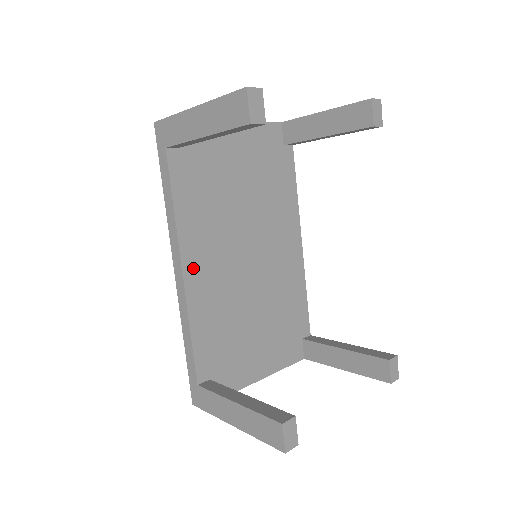
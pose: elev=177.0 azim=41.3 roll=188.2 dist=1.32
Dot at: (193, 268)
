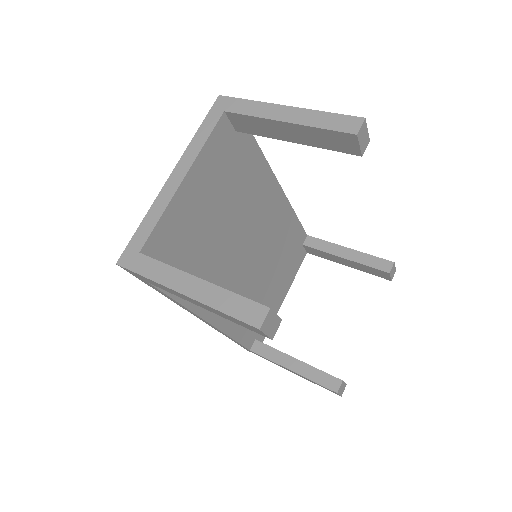
Dot at: occluded
